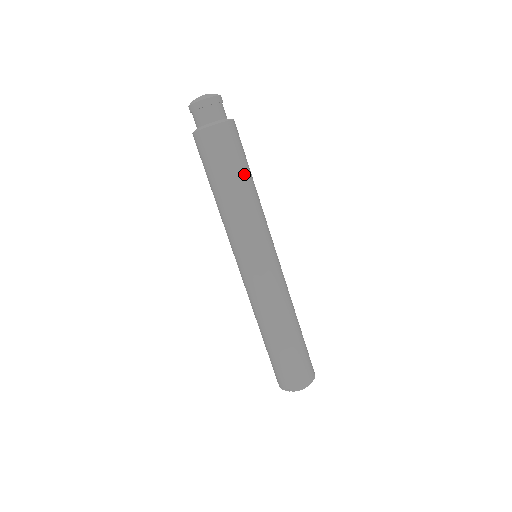
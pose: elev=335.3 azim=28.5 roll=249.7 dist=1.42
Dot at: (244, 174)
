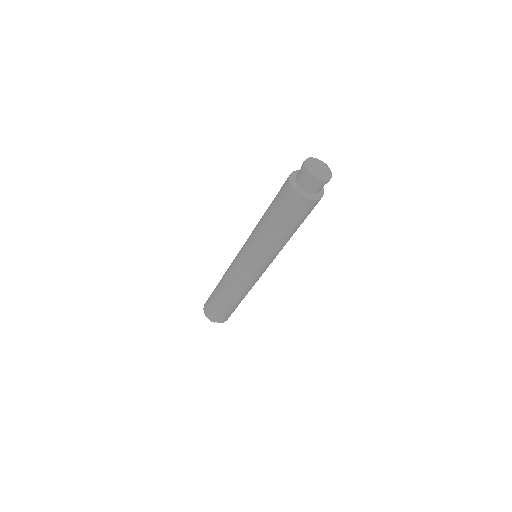
Dot at: occluded
